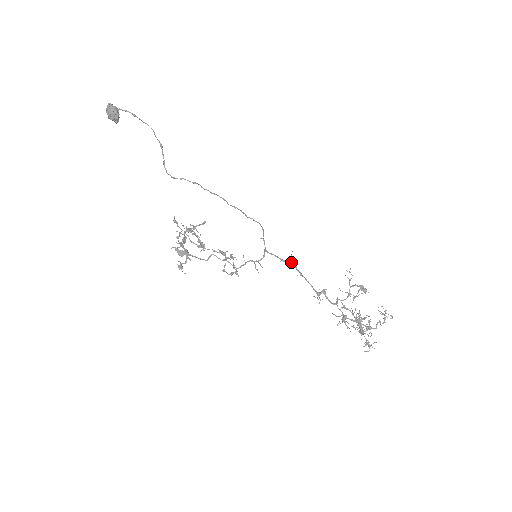
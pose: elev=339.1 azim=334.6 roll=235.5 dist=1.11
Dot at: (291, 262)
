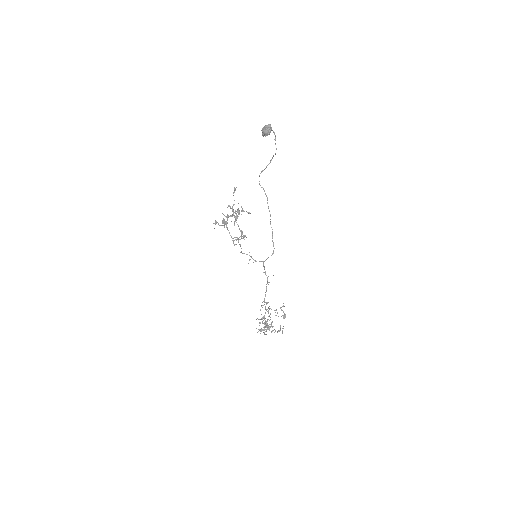
Dot at: occluded
